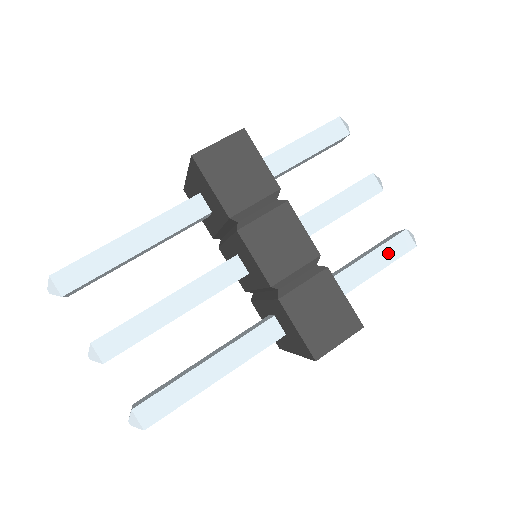
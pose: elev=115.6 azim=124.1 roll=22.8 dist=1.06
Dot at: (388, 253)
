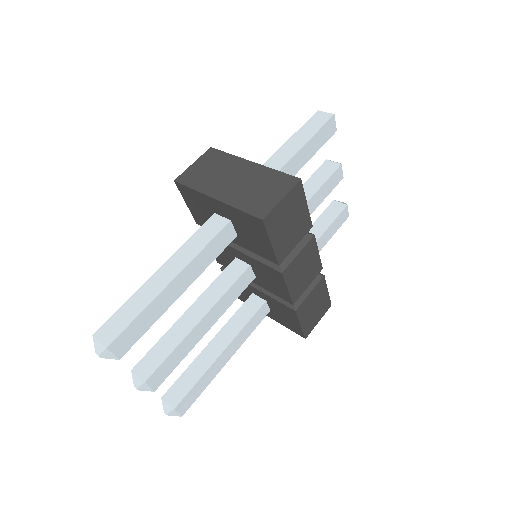
Dot at: (334, 227)
